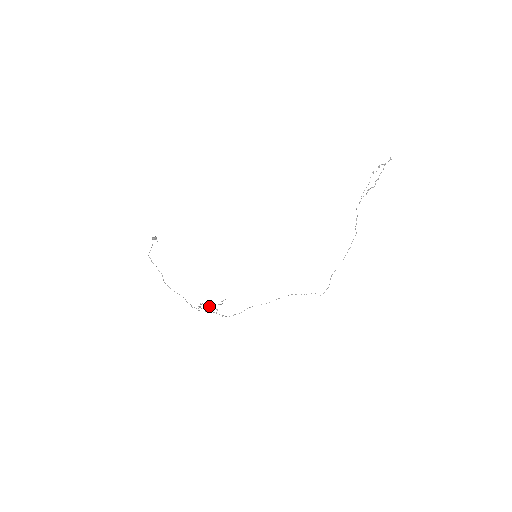
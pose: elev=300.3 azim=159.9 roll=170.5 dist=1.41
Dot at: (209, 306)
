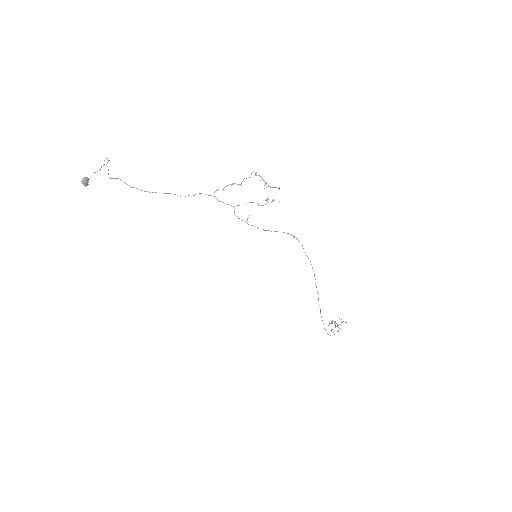
Dot at: (266, 182)
